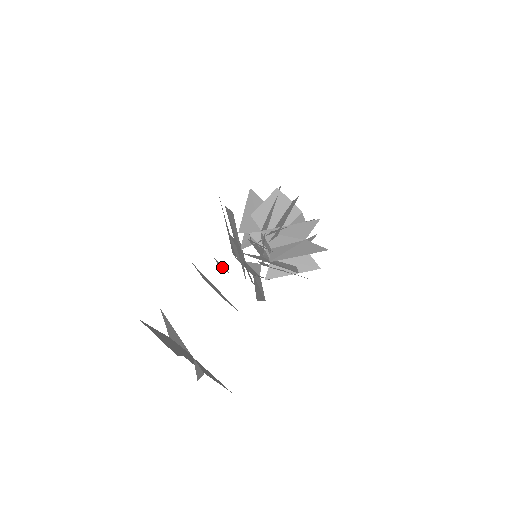
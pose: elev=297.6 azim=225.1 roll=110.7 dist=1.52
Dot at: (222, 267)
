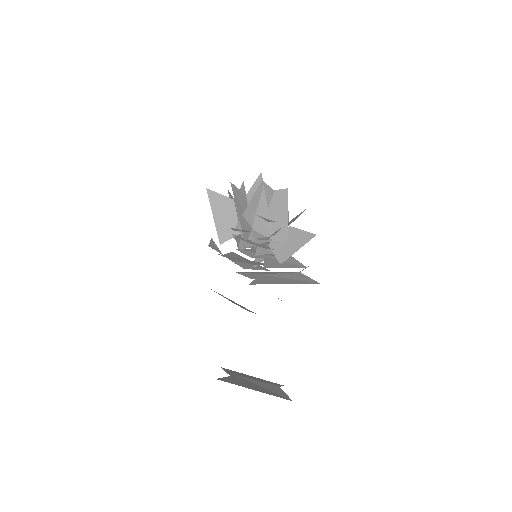
Dot at: occluded
